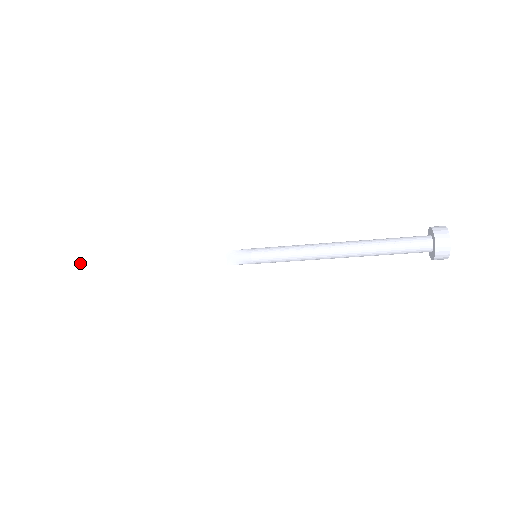
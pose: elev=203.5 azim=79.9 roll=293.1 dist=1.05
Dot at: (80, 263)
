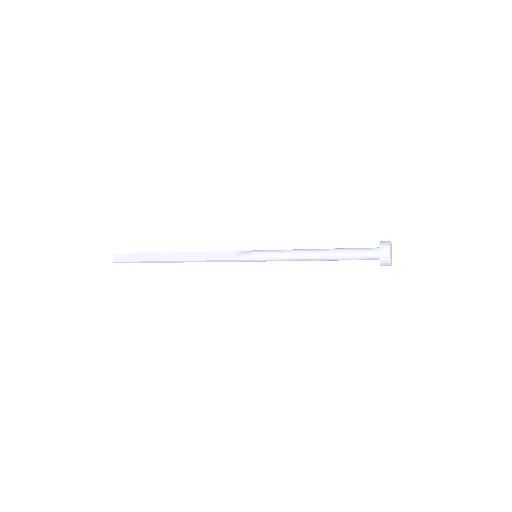
Dot at: (142, 254)
